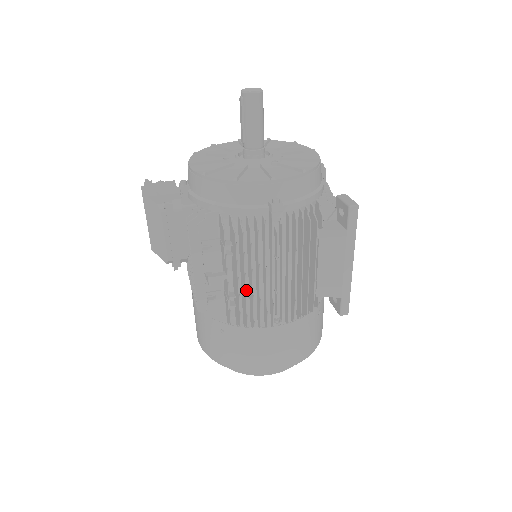
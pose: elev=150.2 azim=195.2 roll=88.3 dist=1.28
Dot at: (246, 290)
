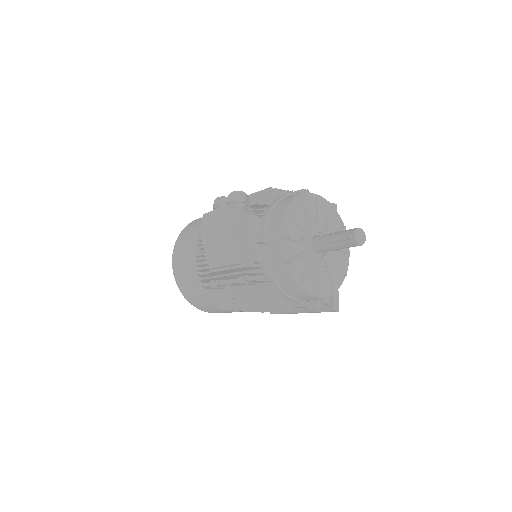
Dot at: occluded
